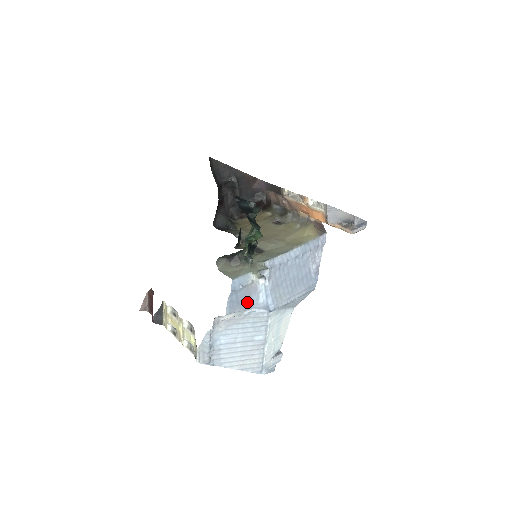
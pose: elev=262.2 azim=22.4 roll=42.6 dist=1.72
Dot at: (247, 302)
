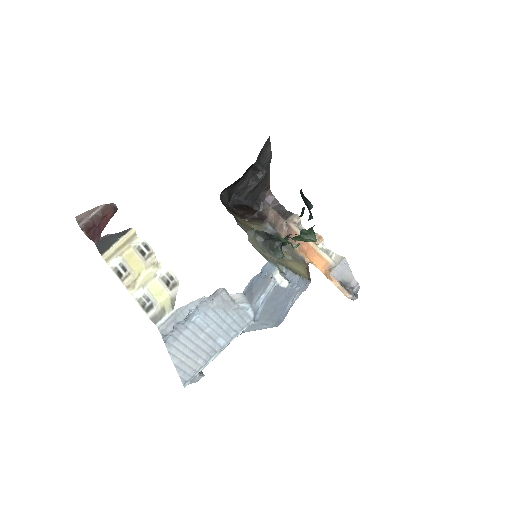
Dot at: (253, 295)
